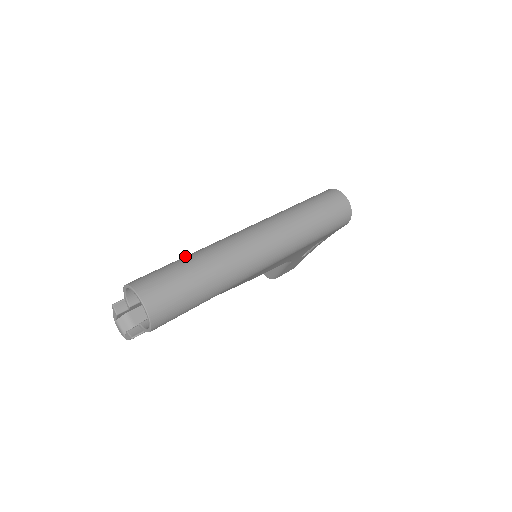
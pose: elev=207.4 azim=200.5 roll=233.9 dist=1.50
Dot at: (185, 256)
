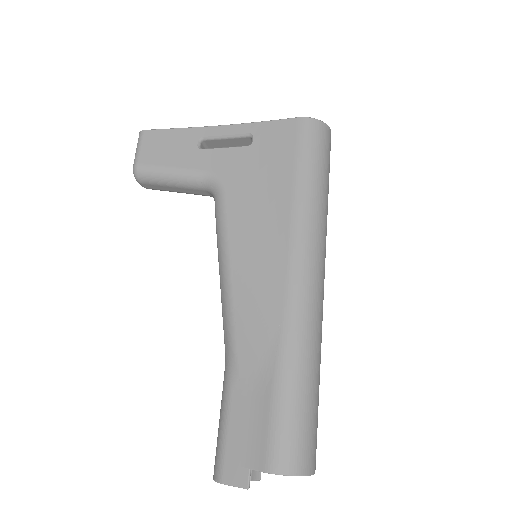
Dot at: (295, 375)
